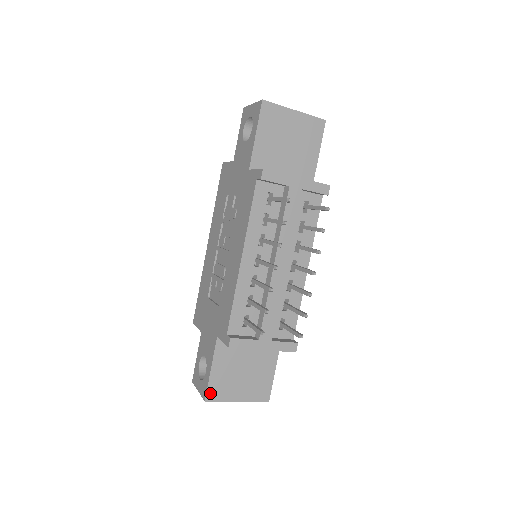
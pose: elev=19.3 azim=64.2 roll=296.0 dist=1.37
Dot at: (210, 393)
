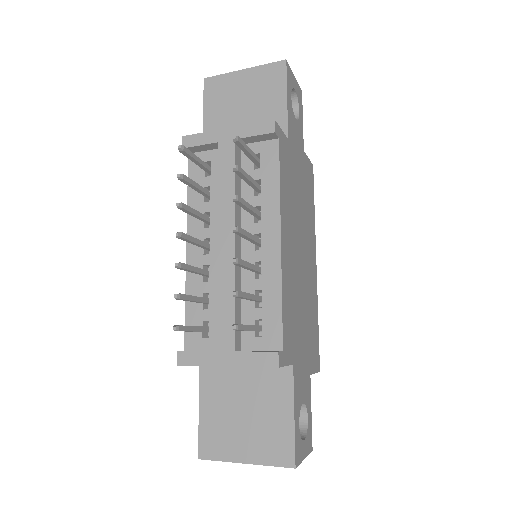
Dot at: (203, 446)
